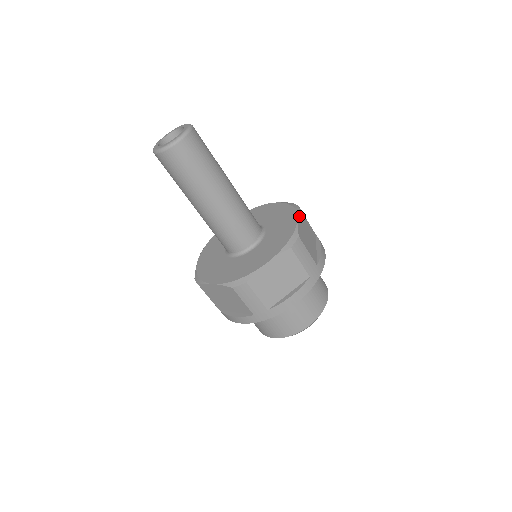
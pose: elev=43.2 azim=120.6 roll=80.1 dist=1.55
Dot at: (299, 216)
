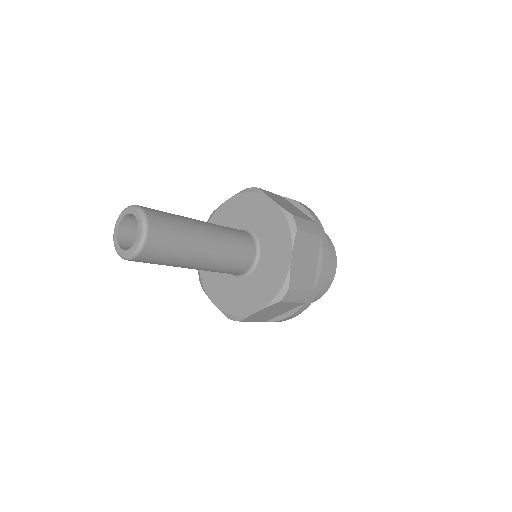
Dot at: (269, 196)
